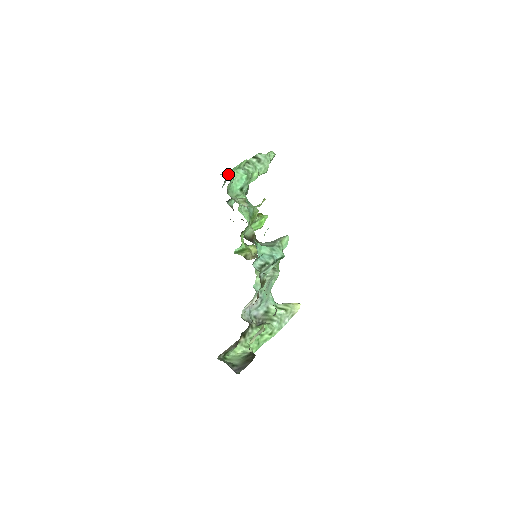
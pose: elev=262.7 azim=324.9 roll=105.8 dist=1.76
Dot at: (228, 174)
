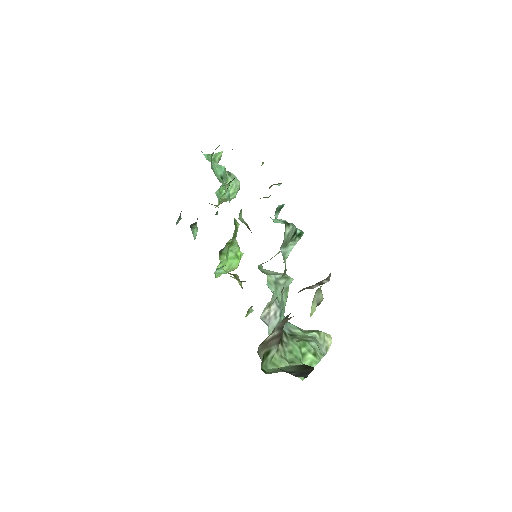
Dot at: occluded
